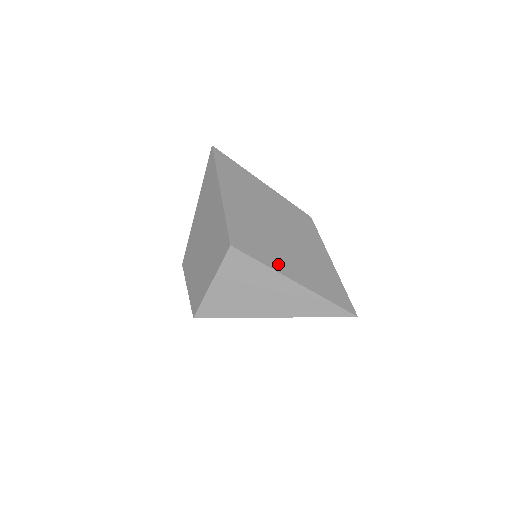
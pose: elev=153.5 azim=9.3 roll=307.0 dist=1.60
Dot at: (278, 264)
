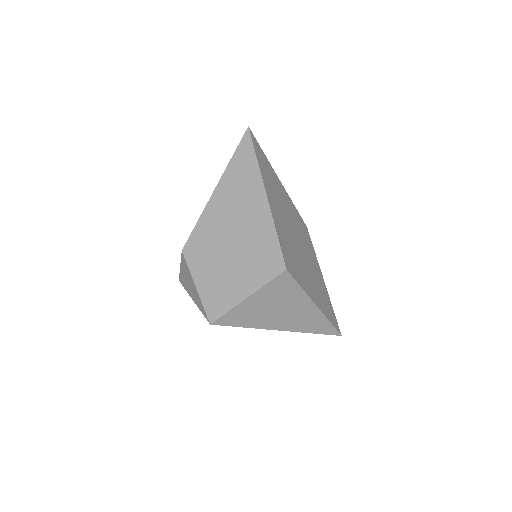
Dot at: (308, 288)
